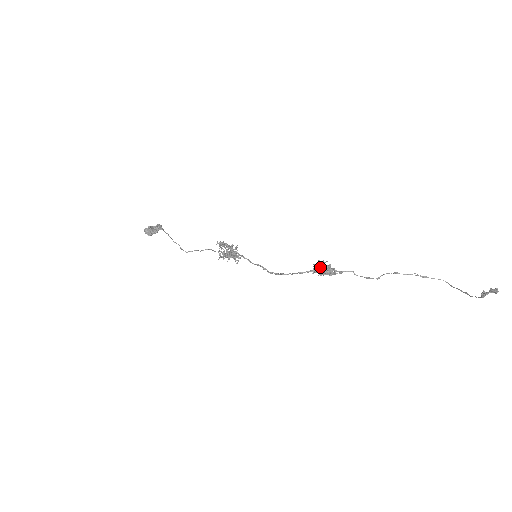
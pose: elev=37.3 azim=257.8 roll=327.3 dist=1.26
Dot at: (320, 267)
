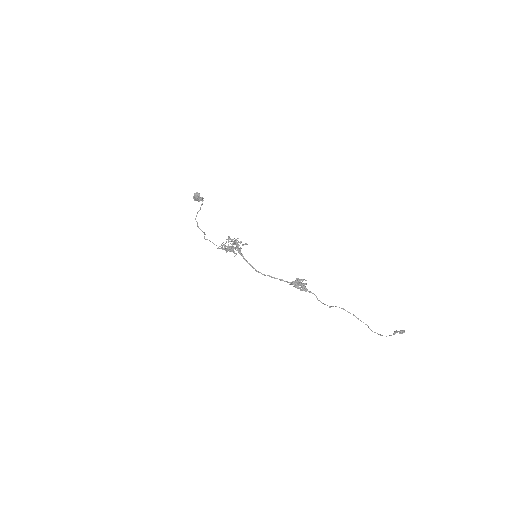
Dot at: (298, 283)
